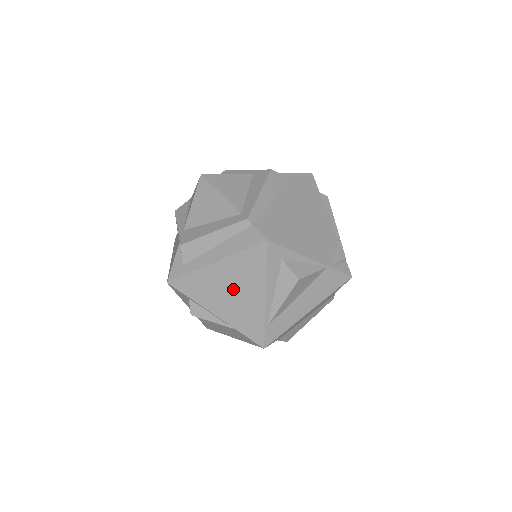
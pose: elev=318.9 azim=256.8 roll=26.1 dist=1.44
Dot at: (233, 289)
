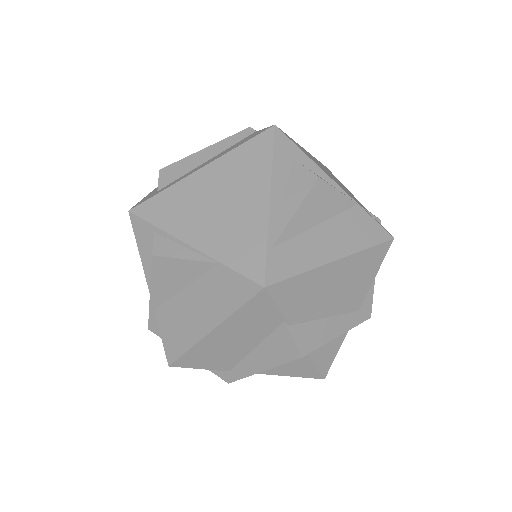
Dot at: (223, 198)
